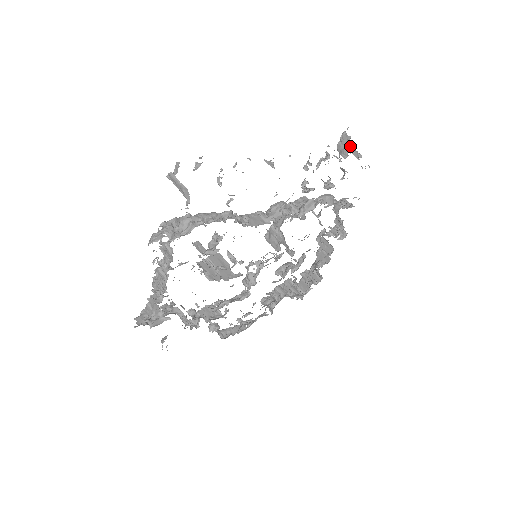
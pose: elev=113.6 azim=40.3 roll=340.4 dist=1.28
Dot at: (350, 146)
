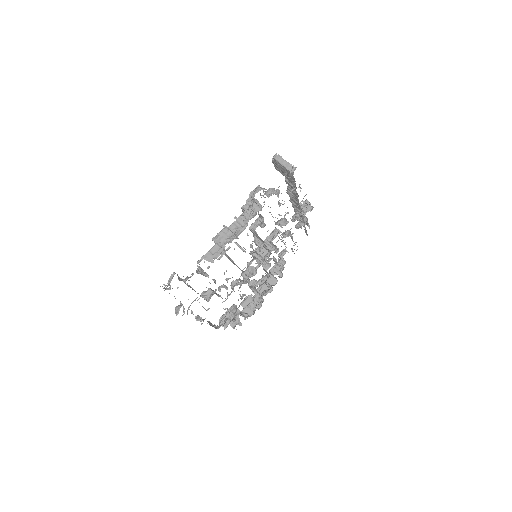
Dot at: (310, 208)
